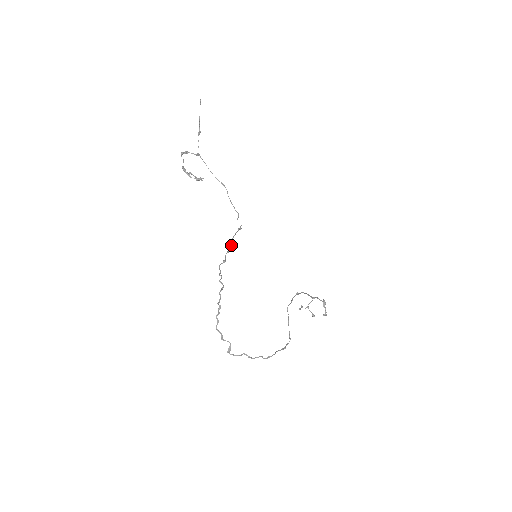
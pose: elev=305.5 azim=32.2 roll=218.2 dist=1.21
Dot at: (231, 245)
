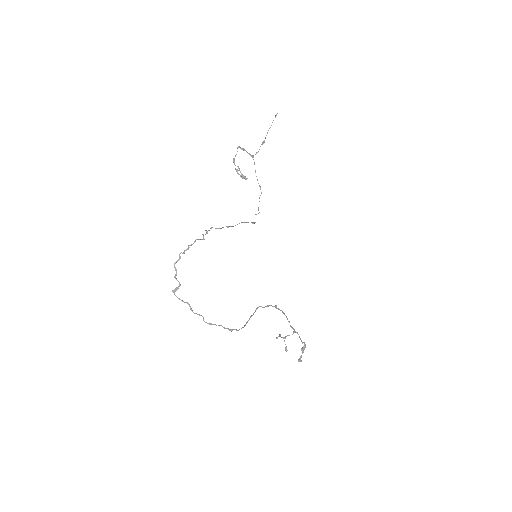
Dot at: (235, 225)
